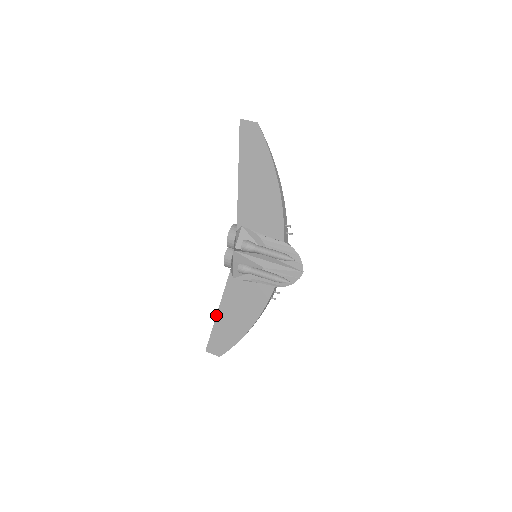
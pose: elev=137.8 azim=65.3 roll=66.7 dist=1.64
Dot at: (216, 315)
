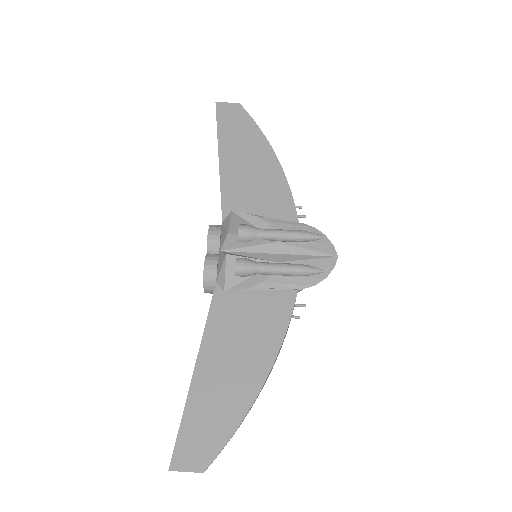
Dot at: (192, 375)
